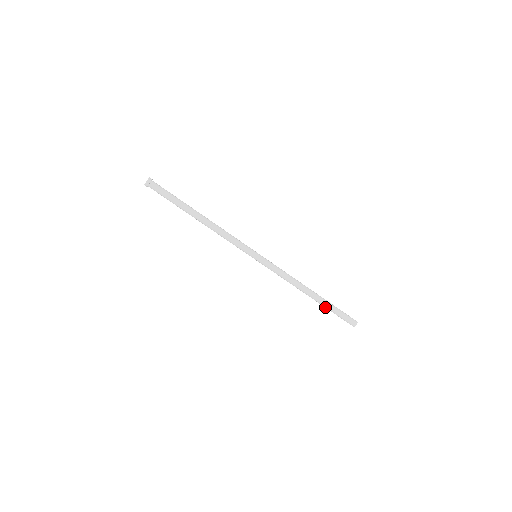
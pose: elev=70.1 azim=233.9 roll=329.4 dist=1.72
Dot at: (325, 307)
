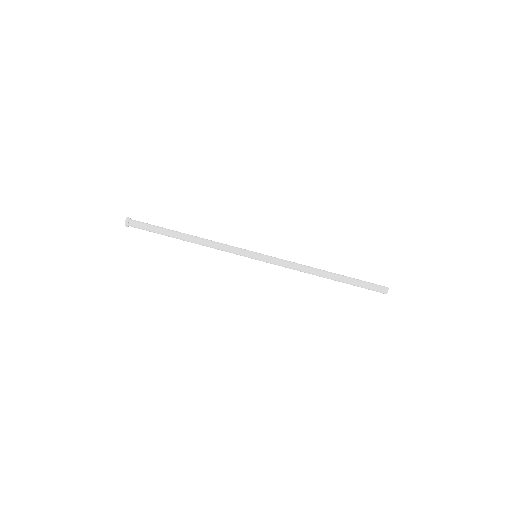
Dot at: occluded
